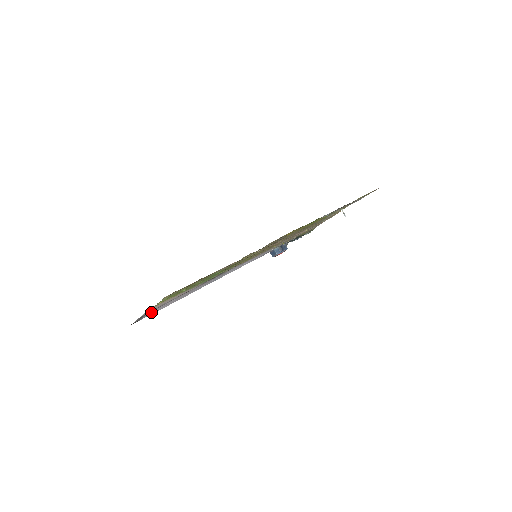
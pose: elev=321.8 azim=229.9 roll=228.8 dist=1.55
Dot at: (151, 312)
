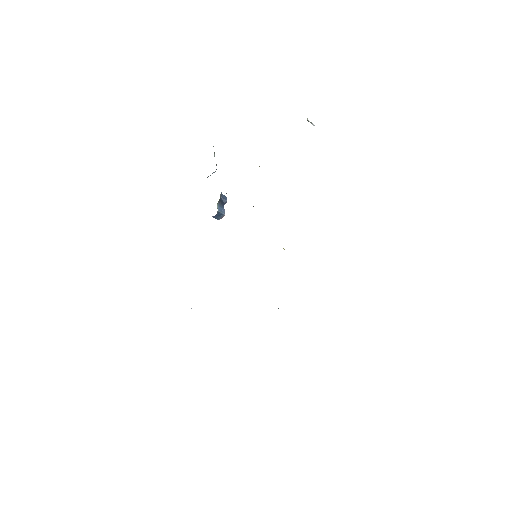
Dot at: occluded
